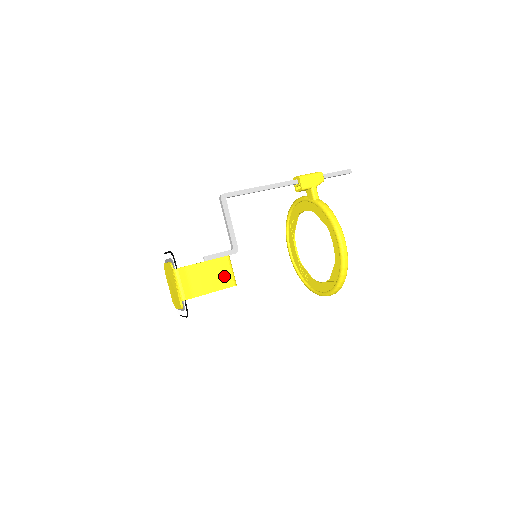
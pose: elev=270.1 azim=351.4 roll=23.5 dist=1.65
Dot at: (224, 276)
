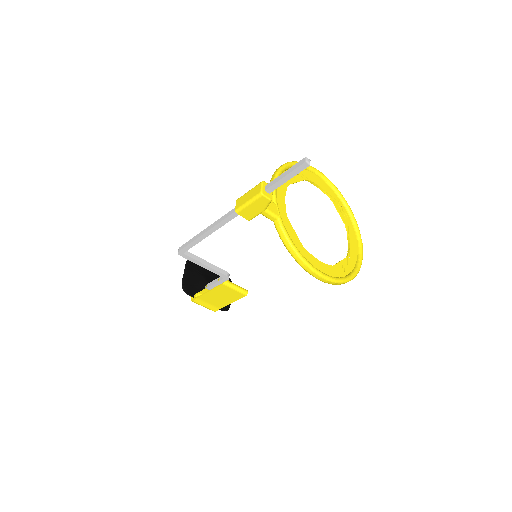
Dot at: (231, 294)
